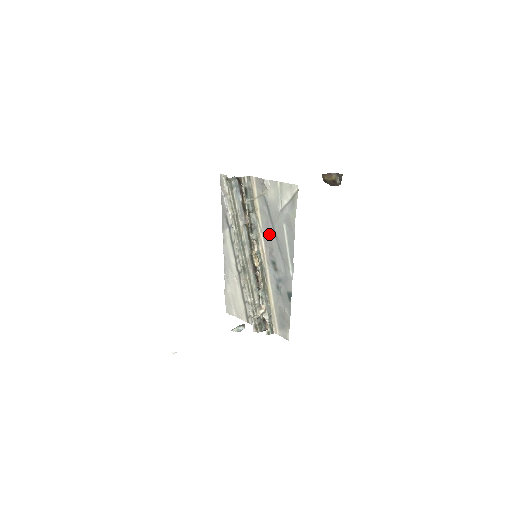
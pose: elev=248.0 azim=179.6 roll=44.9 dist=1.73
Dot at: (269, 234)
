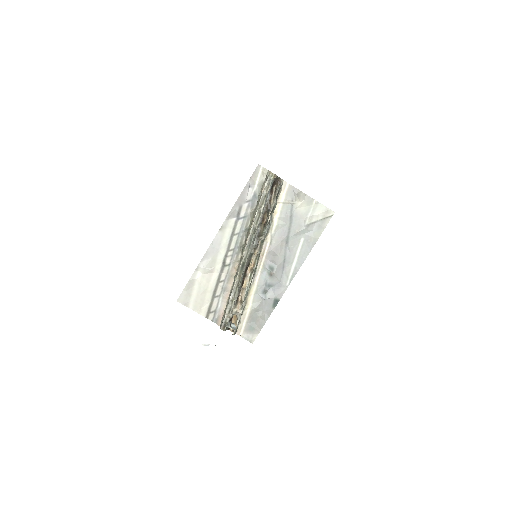
Dot at: (280, 241)
